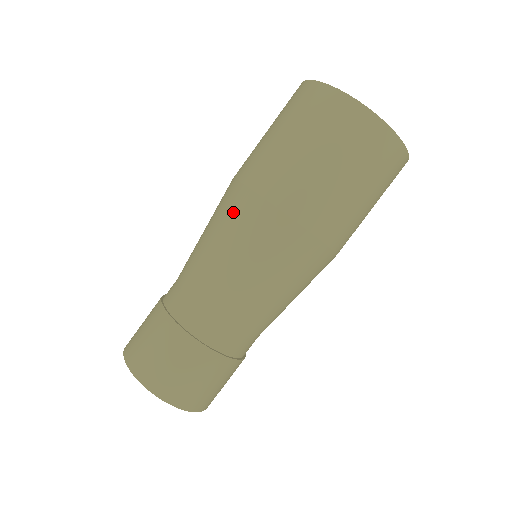
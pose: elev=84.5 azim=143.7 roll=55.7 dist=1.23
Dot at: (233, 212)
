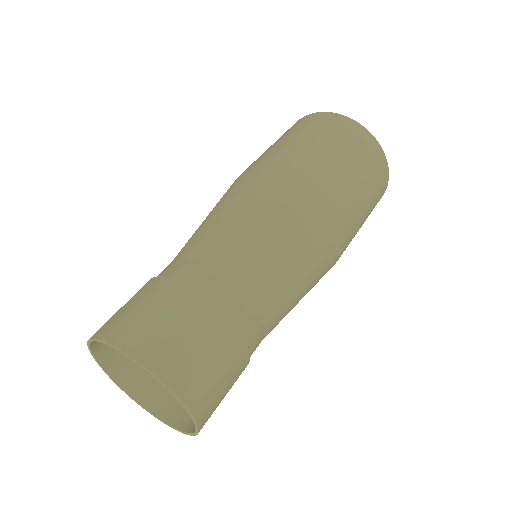
Dot at: occluded
